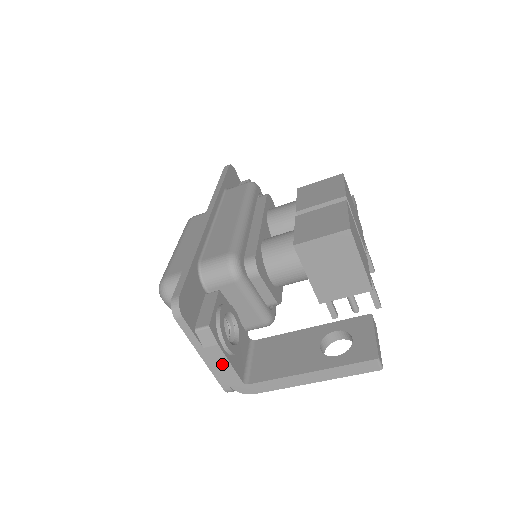
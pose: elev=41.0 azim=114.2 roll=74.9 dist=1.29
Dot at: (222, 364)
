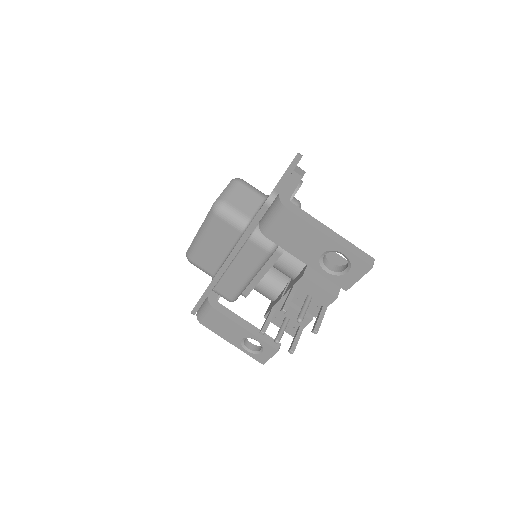
Dot at: (292, 183)
